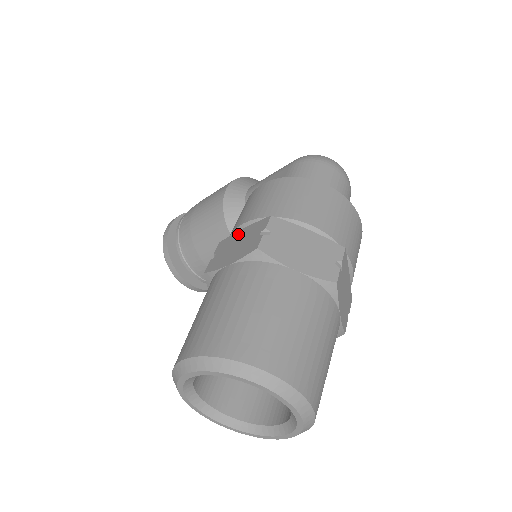
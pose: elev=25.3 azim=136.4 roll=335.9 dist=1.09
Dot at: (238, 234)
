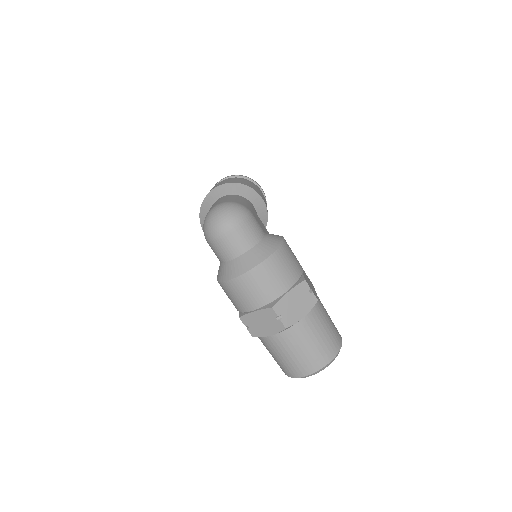
Dot at: occluded
